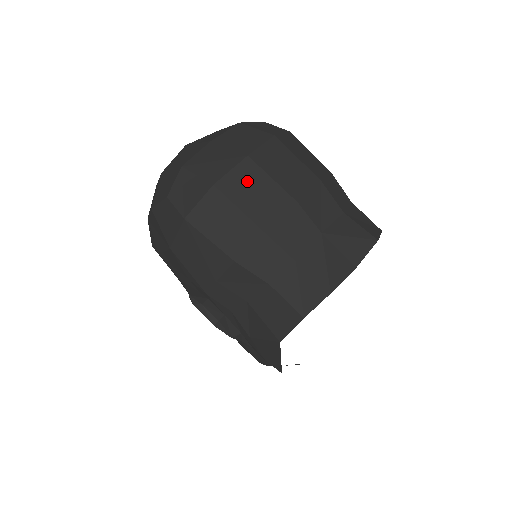
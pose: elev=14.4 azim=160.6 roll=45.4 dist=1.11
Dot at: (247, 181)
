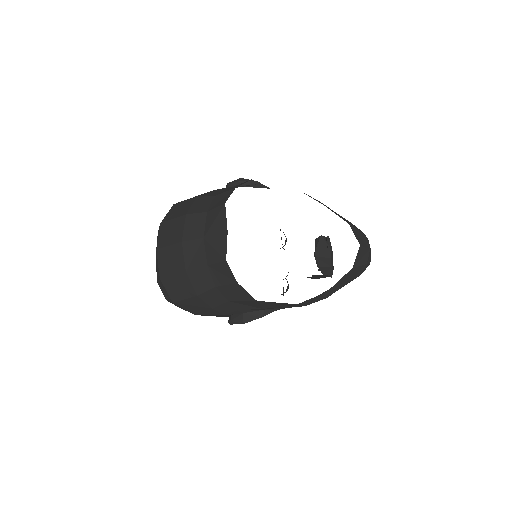
Dot at: (165, 260)
